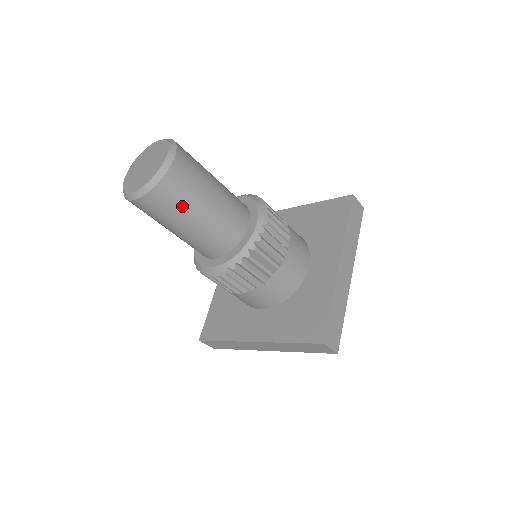
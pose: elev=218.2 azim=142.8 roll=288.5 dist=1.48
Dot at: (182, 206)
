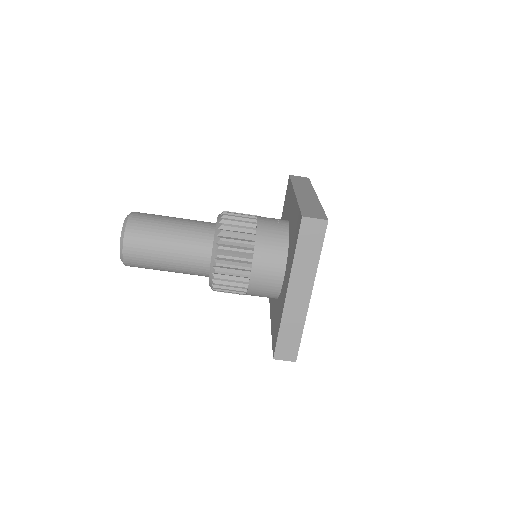
Dot at: (152, 232)
